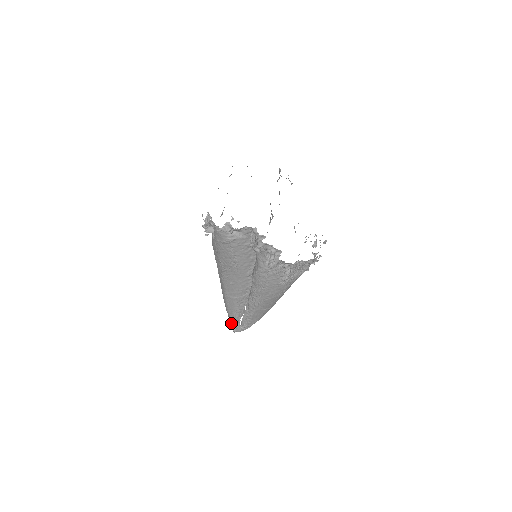
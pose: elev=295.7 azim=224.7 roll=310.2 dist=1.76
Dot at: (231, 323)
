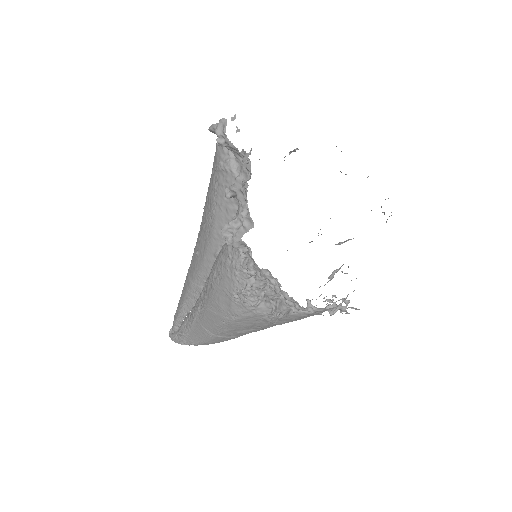
Dot at: occluded
